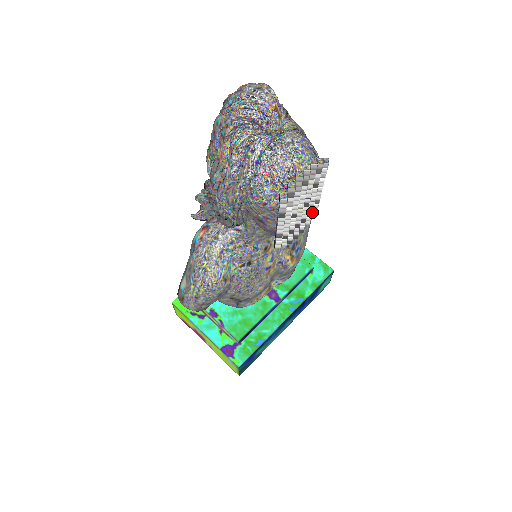
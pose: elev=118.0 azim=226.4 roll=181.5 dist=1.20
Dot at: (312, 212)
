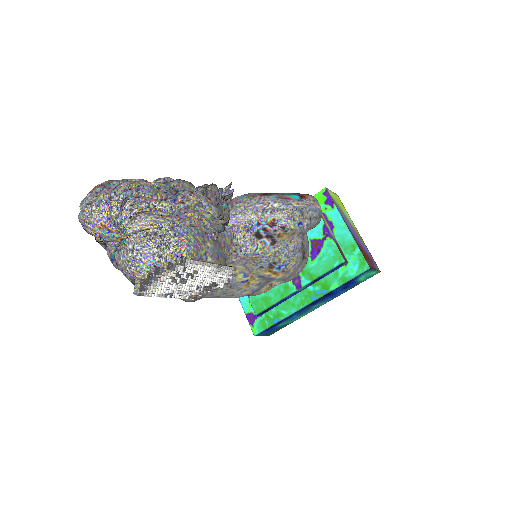
Dot at: (219, 276)
